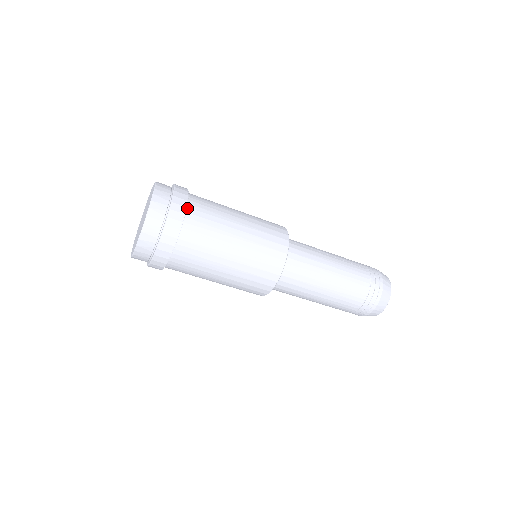
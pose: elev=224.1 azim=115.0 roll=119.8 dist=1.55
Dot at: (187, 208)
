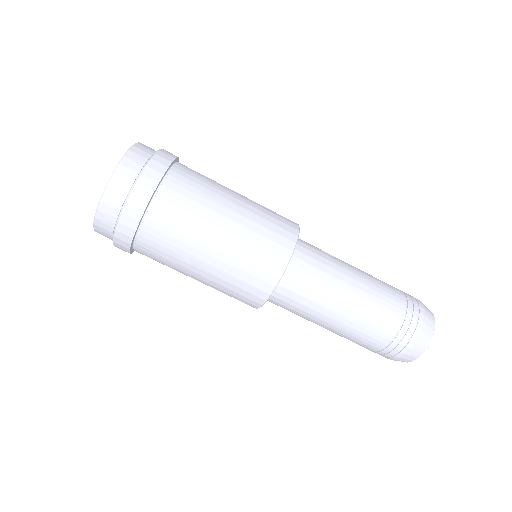
Dot at: occluded
